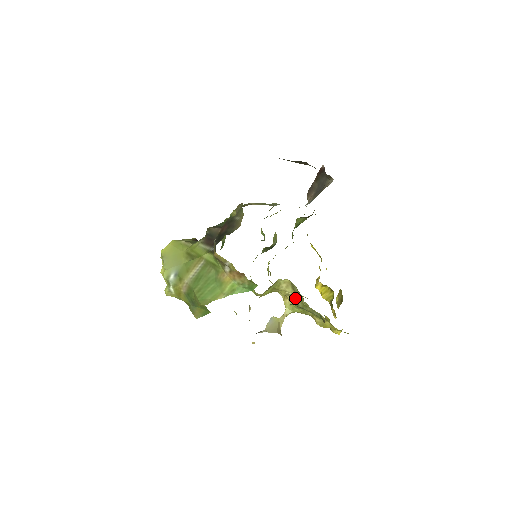
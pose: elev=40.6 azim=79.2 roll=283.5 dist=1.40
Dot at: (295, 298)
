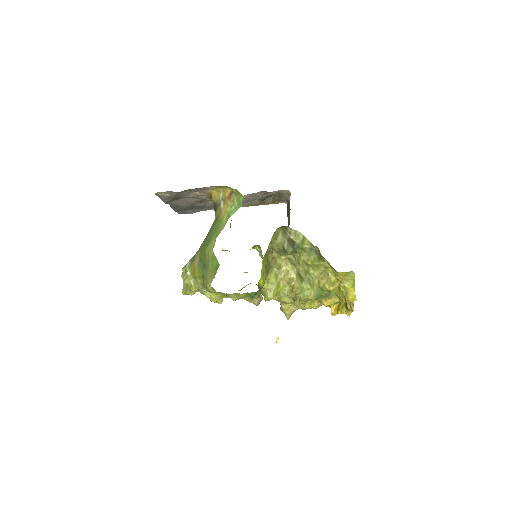
Dot at: (298, 275)
